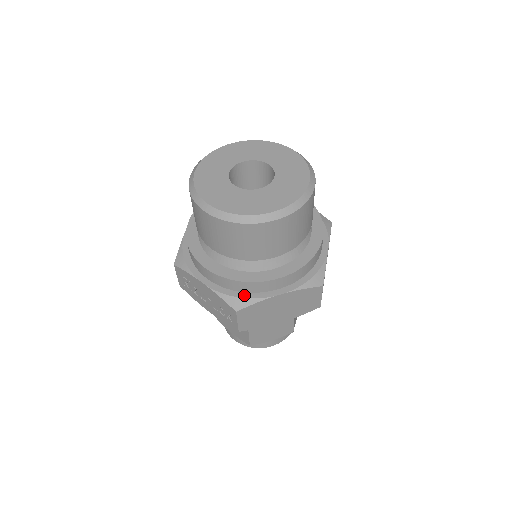
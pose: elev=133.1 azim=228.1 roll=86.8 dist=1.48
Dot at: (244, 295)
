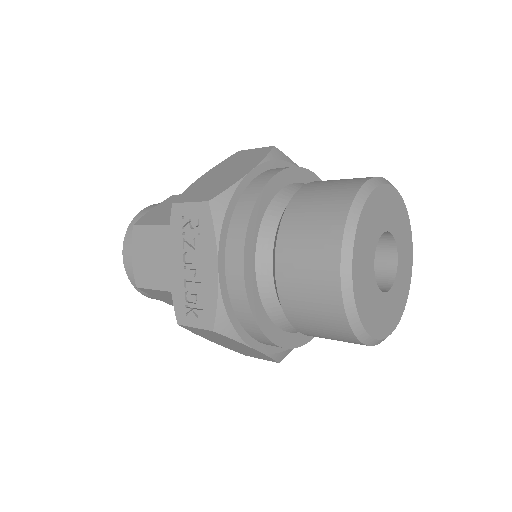
Dot at: (236, 323)
